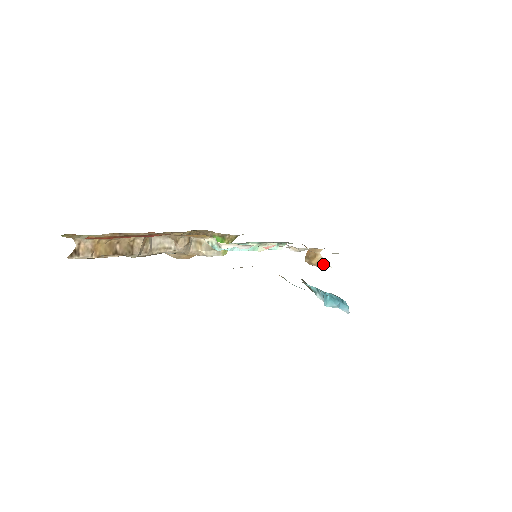
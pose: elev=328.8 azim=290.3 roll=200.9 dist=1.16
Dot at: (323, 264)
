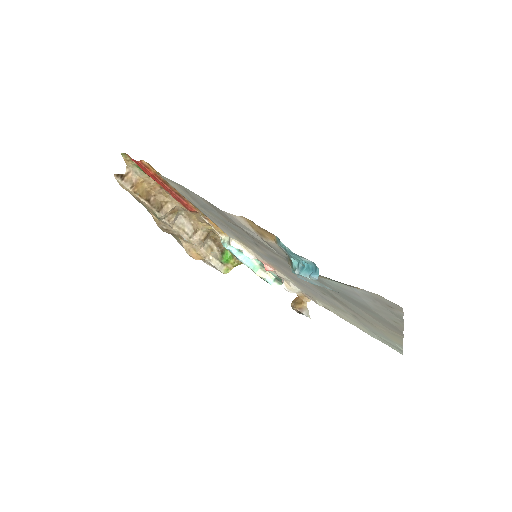
Dot at: (305, 312)
